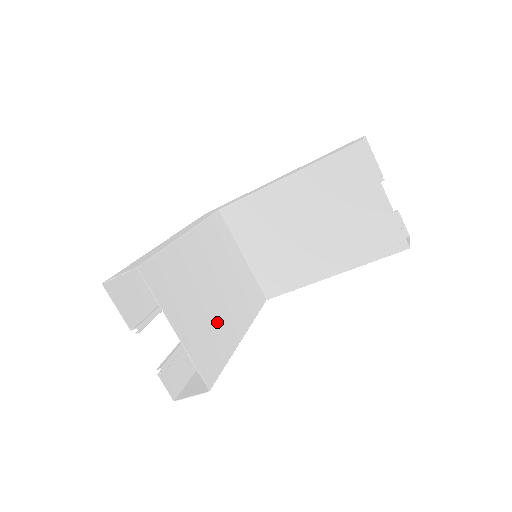
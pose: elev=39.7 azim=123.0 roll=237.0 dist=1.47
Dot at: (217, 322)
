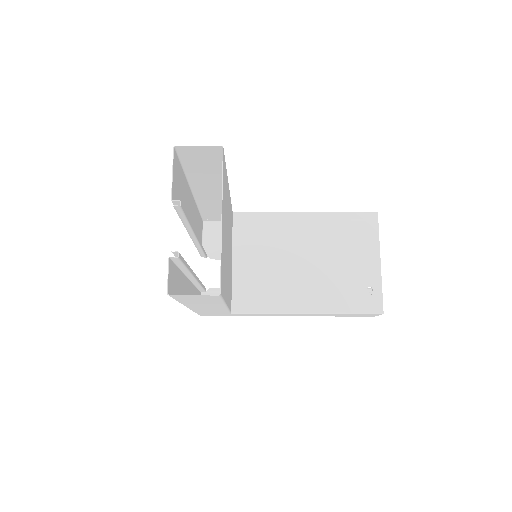
Dot at: occluded
